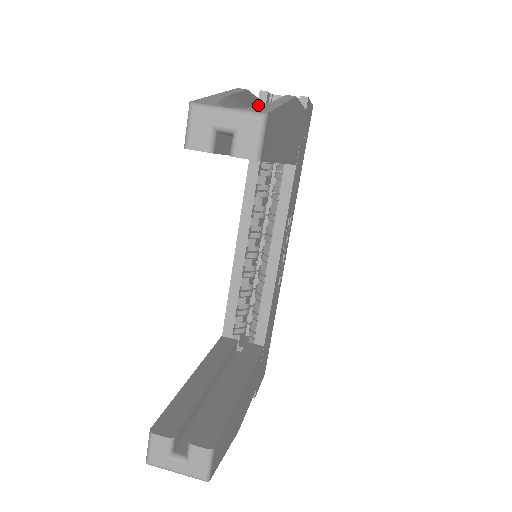
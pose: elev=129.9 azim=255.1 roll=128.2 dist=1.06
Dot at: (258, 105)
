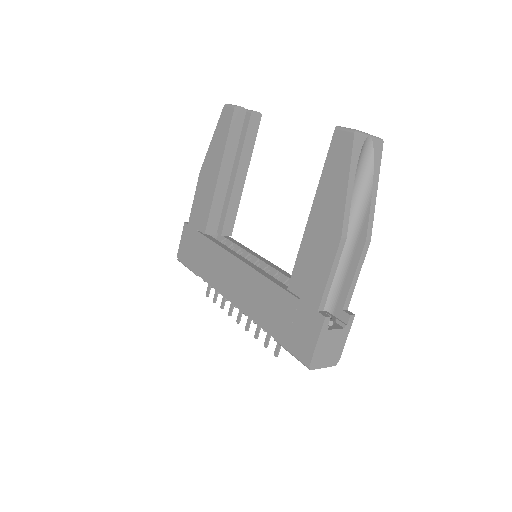
Dot at: occluded
